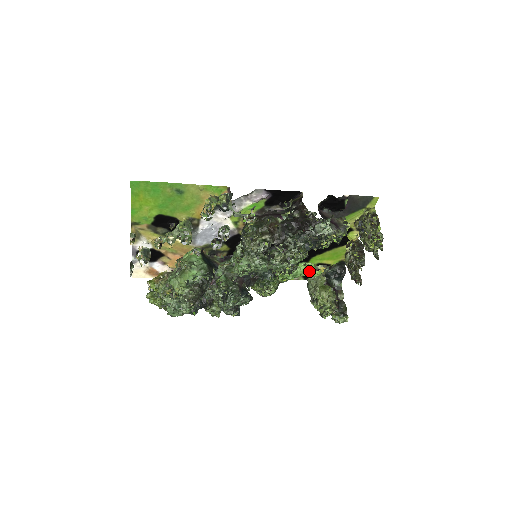
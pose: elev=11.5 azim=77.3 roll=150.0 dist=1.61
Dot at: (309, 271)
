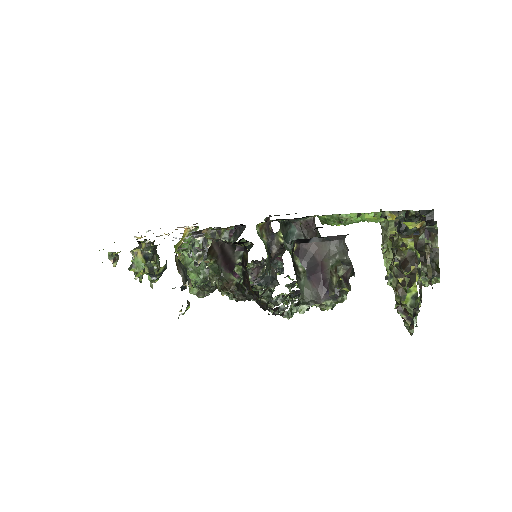
Dot at: (369, 221)
